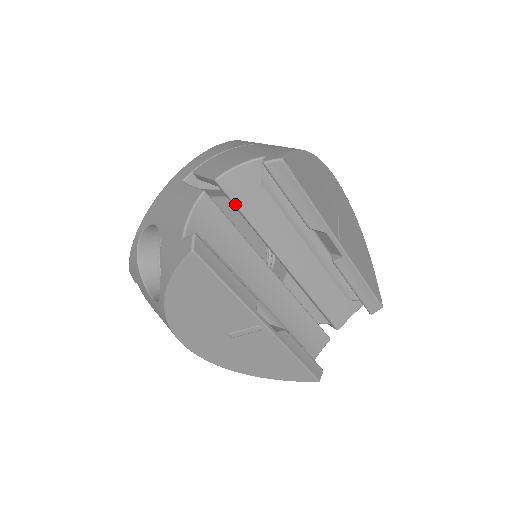
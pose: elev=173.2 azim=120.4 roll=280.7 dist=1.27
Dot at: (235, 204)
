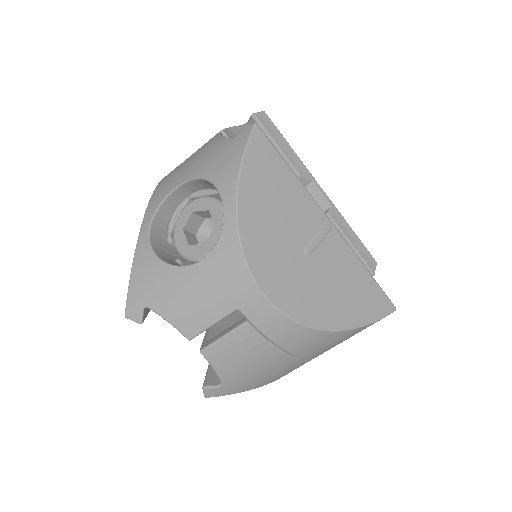
Dot at: occluded
